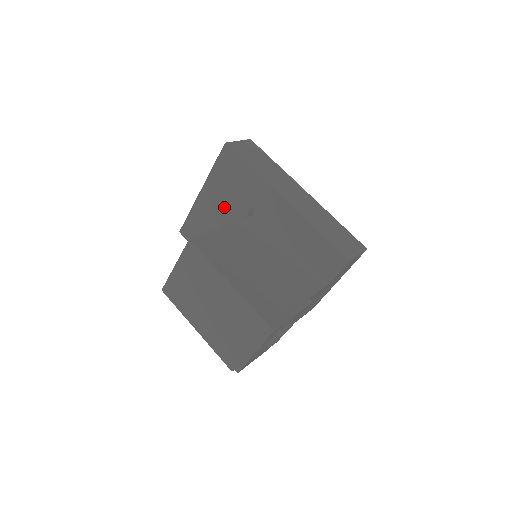
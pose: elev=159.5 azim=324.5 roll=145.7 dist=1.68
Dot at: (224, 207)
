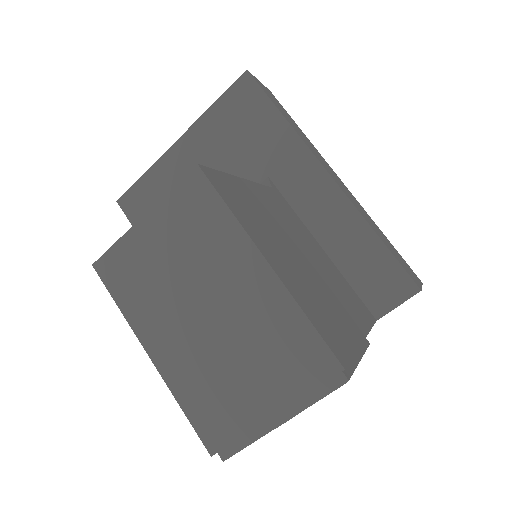
Dot at: occluded
